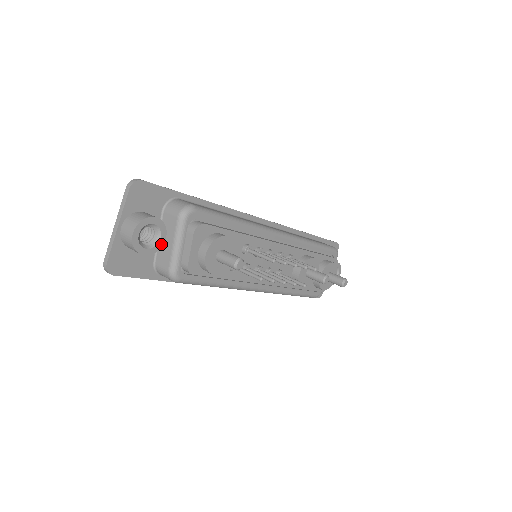
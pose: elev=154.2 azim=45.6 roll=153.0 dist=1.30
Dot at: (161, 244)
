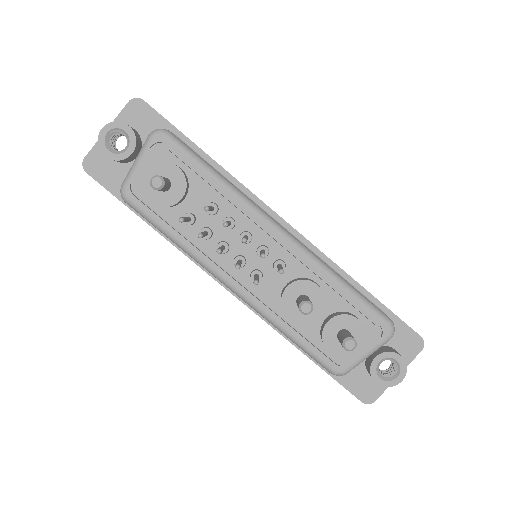
Dot at: (126, 156)
